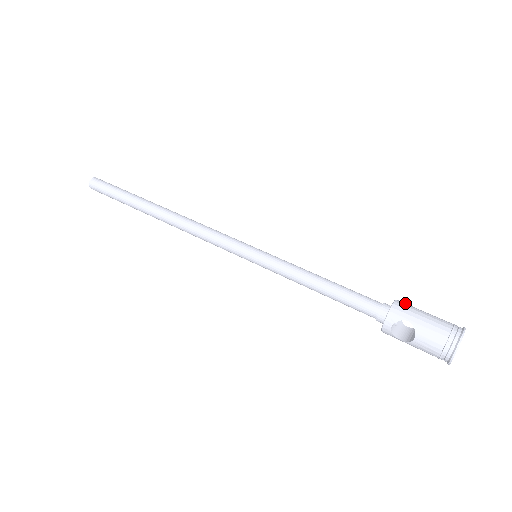
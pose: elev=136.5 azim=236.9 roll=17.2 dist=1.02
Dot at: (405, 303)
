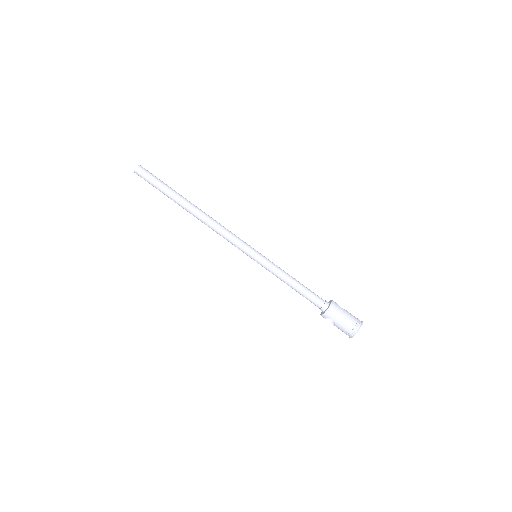
Dot at: (336, 306)
